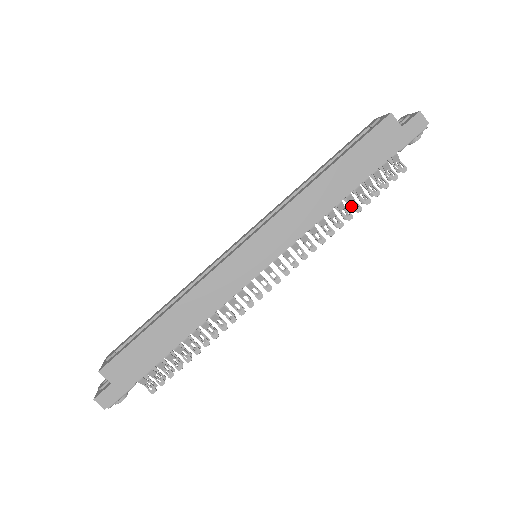
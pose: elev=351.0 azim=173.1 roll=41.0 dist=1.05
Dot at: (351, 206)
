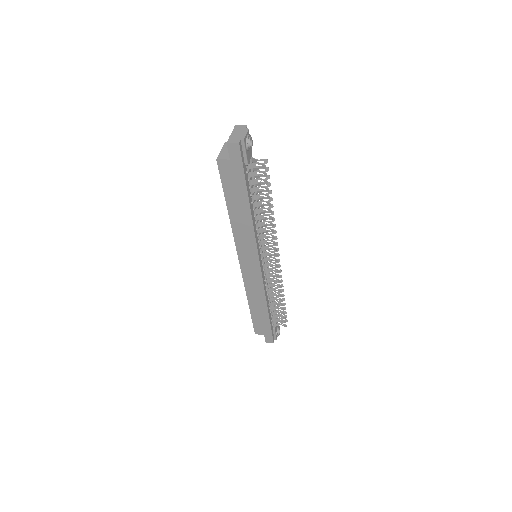
Dot at: (264, 205)
